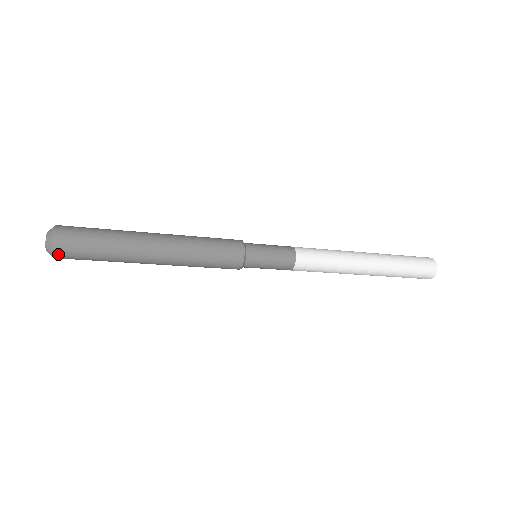
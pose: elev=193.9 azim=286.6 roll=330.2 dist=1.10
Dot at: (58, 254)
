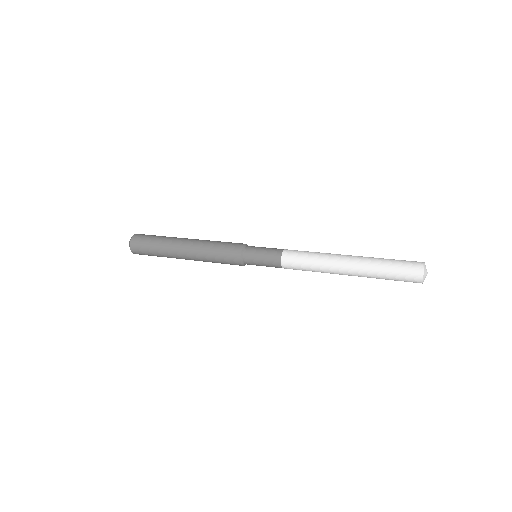
Dot at: (133, 250)
